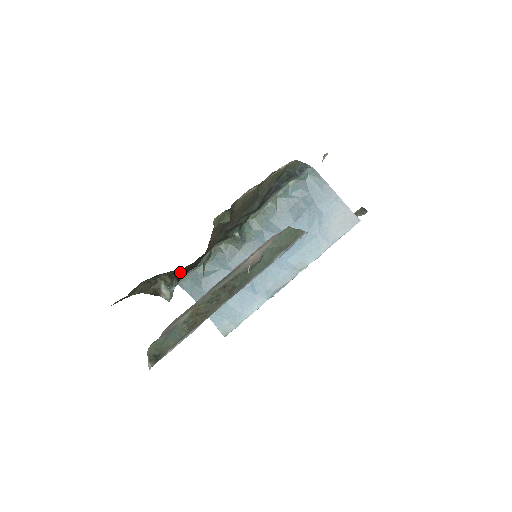
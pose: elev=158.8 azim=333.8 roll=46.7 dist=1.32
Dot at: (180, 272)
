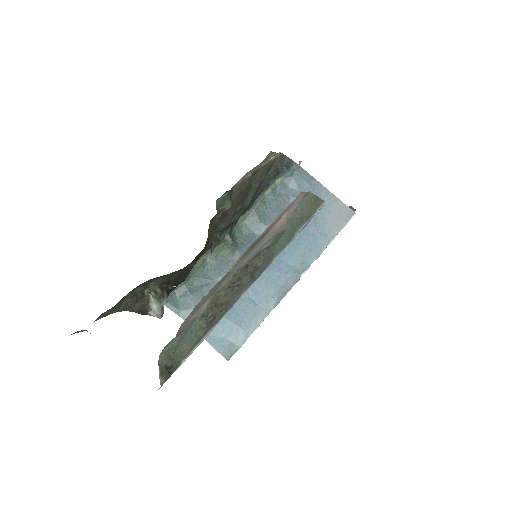
Dot at: (171, 281)
